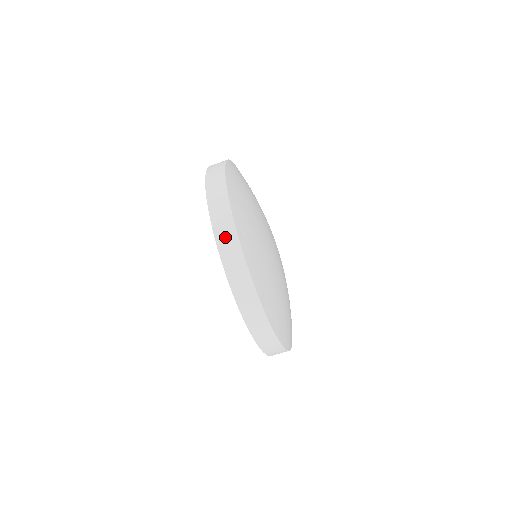
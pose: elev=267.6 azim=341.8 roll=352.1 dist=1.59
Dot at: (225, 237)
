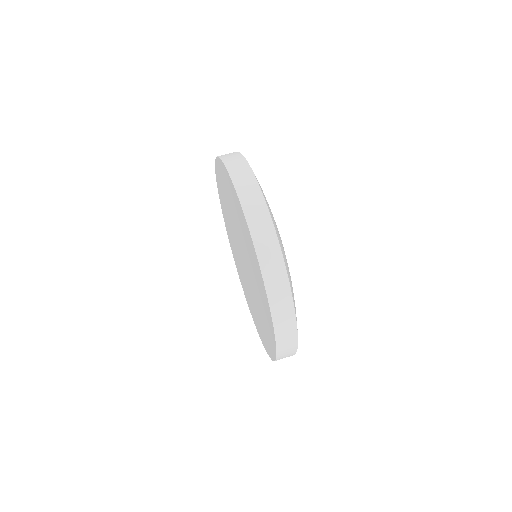
Dot at: (253, 207)
